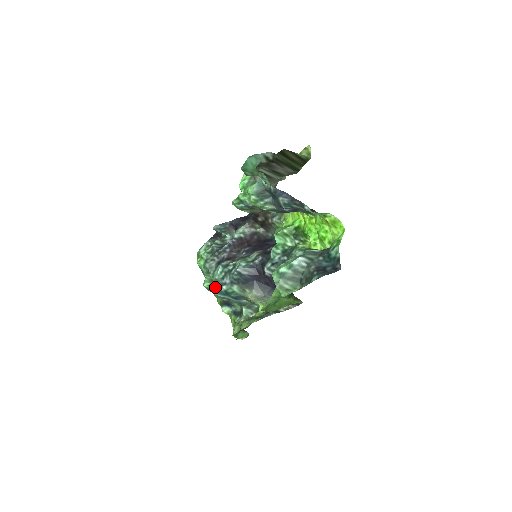
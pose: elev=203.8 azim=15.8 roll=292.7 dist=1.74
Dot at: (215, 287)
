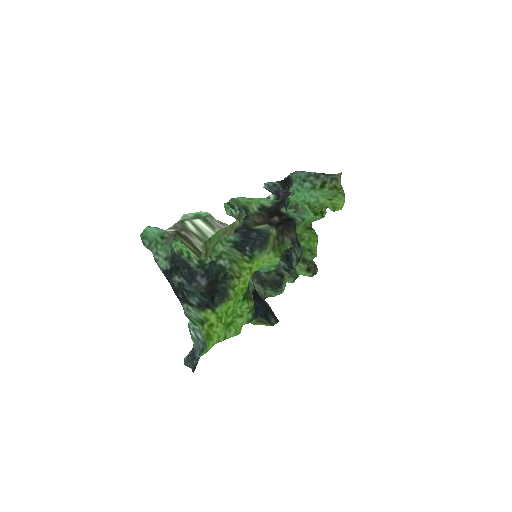
Dot at: occluded
